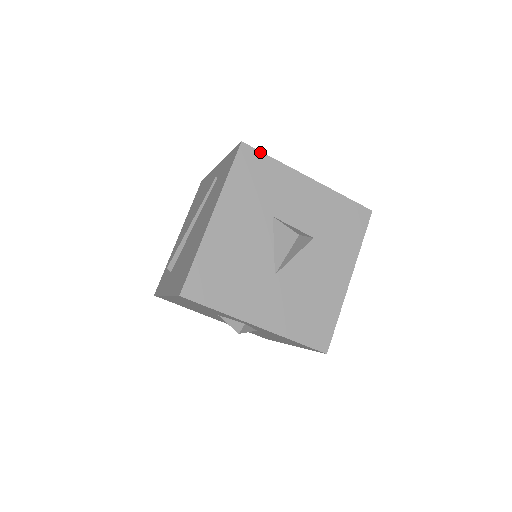
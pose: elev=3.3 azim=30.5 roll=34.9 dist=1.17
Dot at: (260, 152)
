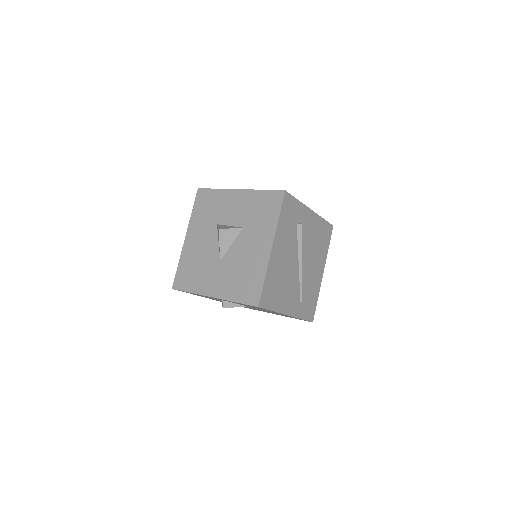
Dot at: (208, 189)
